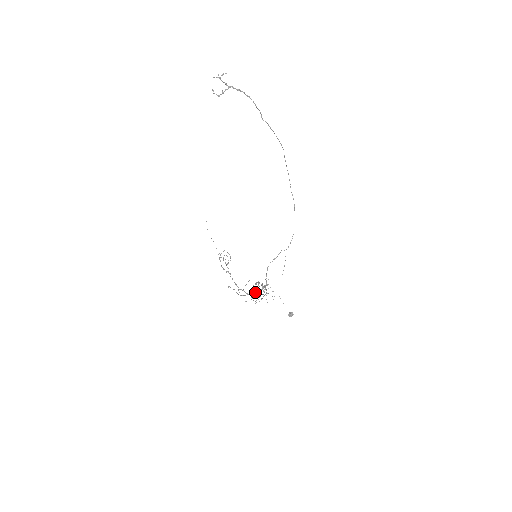
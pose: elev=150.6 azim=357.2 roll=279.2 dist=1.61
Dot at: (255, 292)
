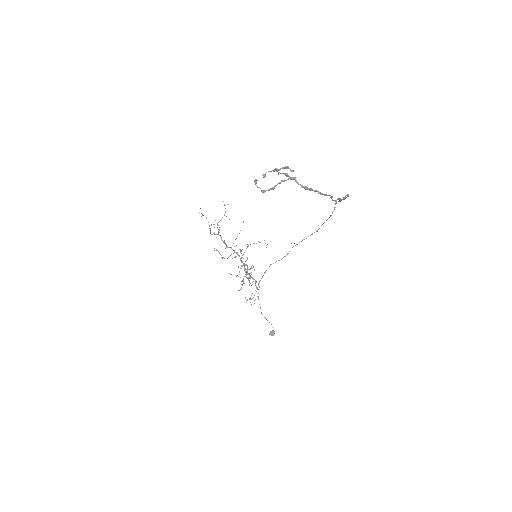
Dot at: (244, 266)
